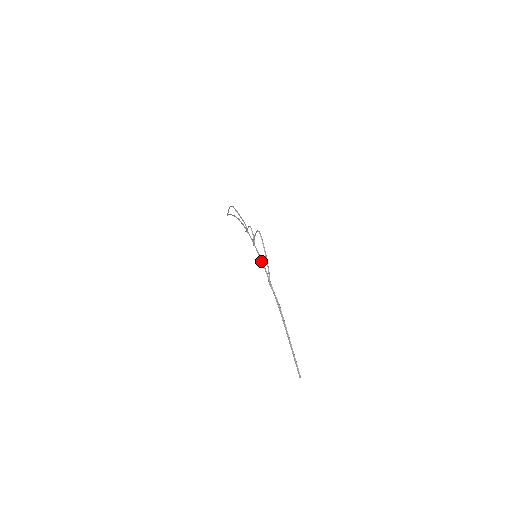
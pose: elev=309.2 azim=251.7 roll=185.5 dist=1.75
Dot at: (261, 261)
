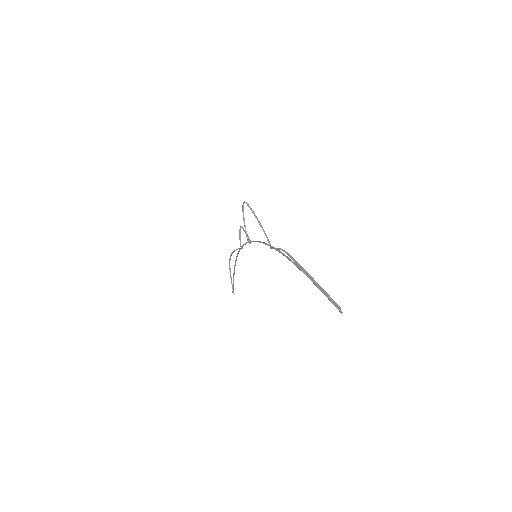
Dot at: (258, 241)
